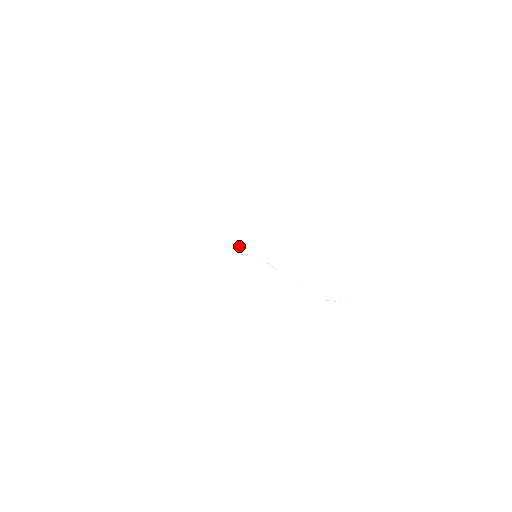
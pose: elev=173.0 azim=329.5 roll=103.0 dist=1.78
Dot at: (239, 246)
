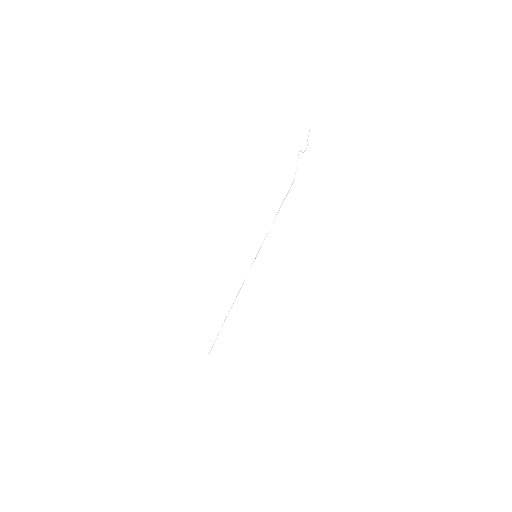
Dot at: occluded
